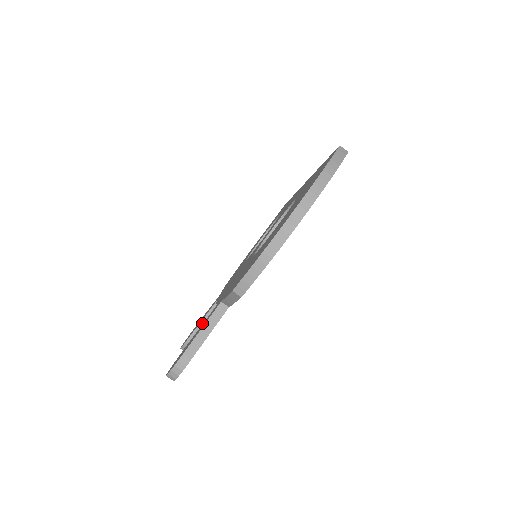
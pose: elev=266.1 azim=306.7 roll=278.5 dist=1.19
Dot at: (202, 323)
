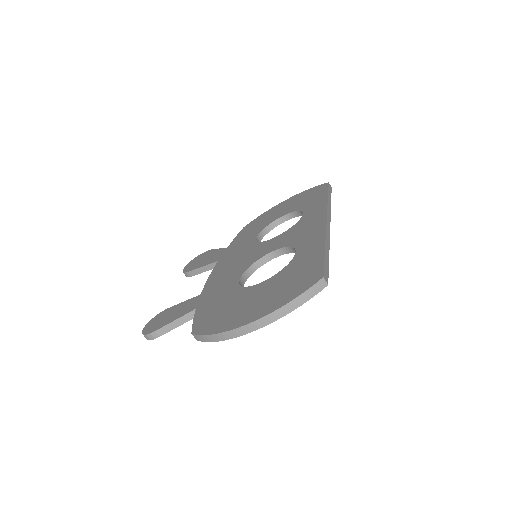
Dot at: (202, 268)
